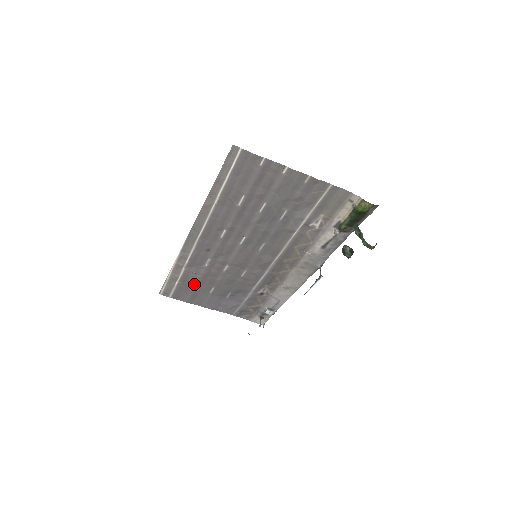
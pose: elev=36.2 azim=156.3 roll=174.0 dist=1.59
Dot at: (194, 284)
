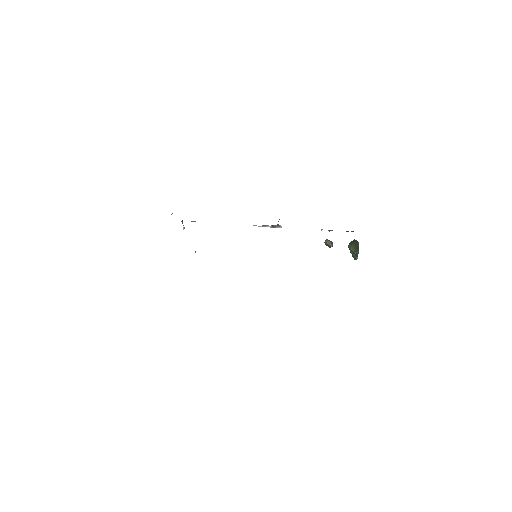
Dot at: occluded
